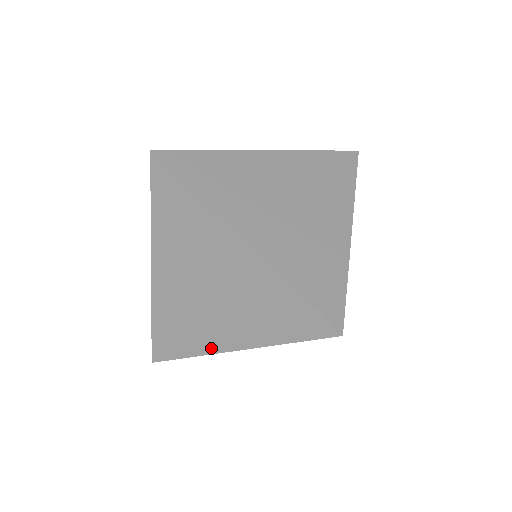
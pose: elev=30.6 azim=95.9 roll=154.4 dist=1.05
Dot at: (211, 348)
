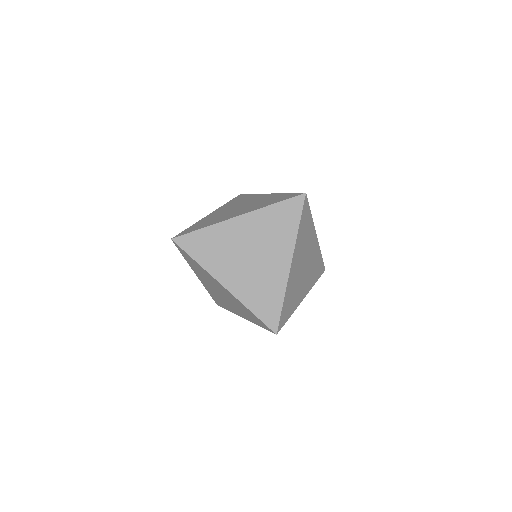
Dot at: (235, 313)
